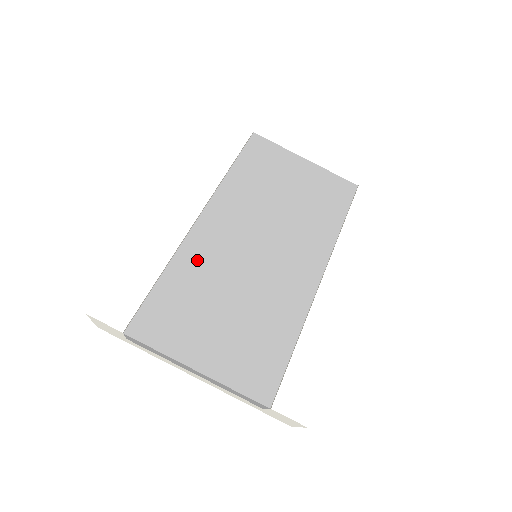
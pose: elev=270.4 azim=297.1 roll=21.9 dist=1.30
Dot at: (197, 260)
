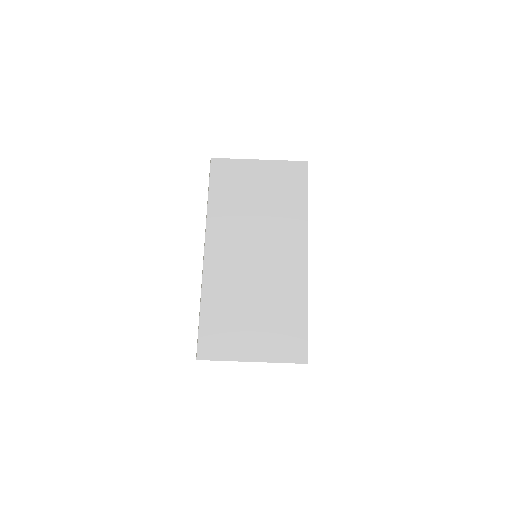
Dot at: (218, 286)
